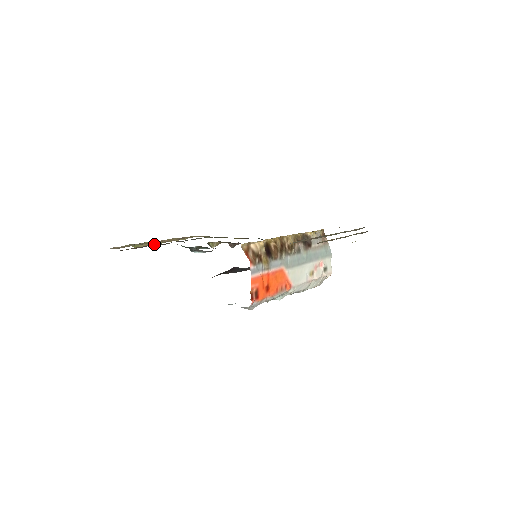
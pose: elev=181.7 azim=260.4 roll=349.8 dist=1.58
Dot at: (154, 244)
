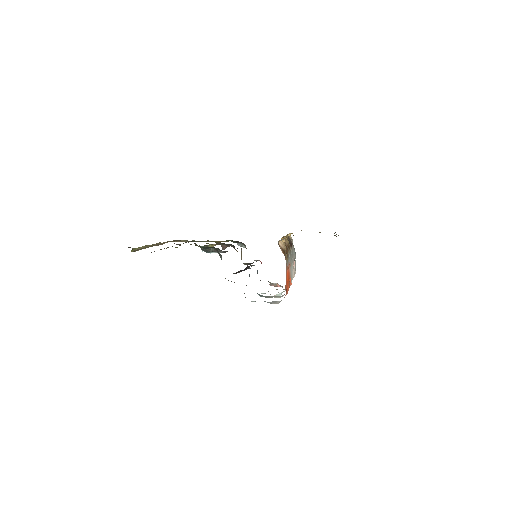
Dot at: occluded
